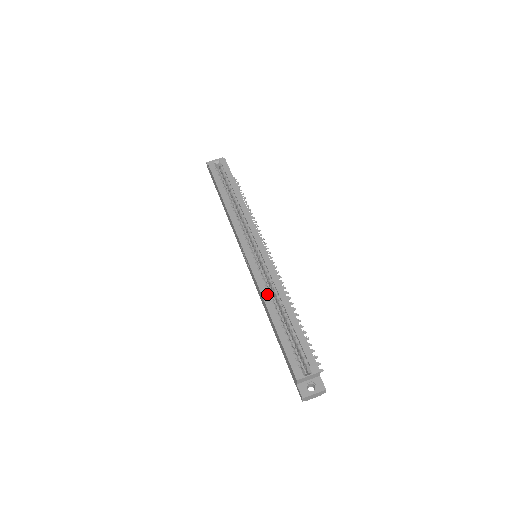
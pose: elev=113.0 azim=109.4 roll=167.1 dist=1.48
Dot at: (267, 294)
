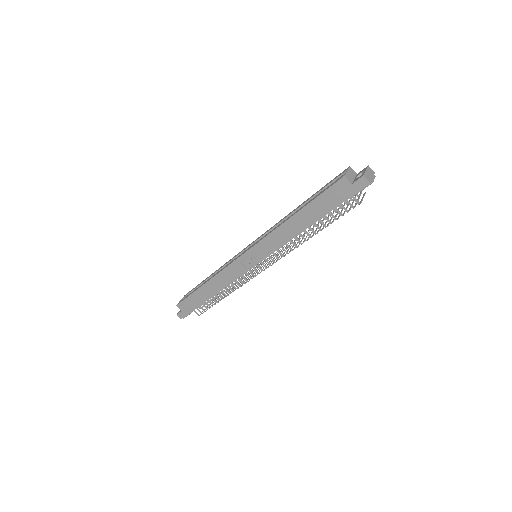
Dot at: (279, 225)
